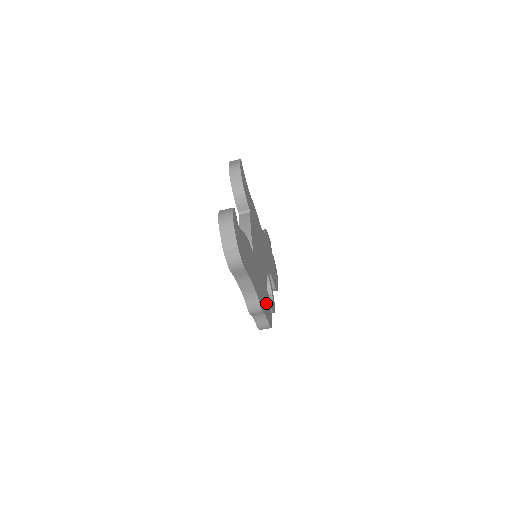
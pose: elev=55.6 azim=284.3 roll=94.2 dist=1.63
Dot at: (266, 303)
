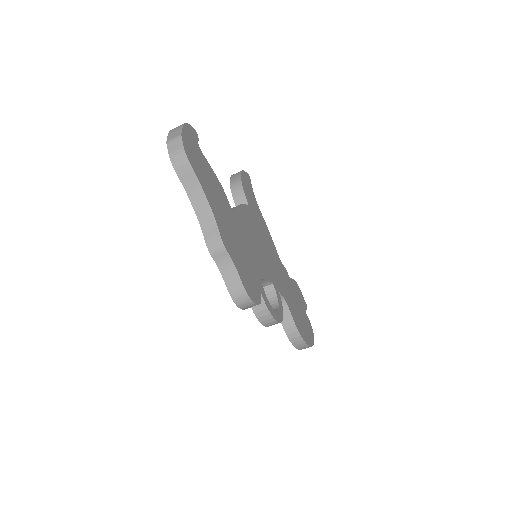
Dot at: (247, 271)
